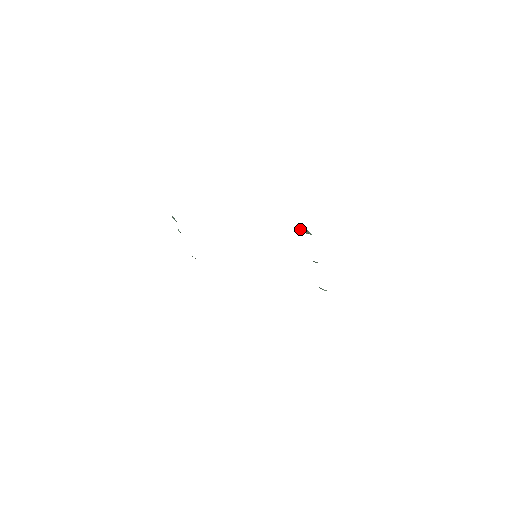
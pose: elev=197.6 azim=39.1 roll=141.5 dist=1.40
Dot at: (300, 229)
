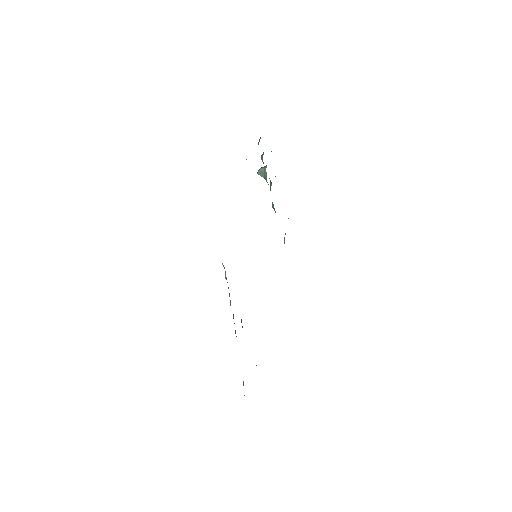
Dot at: occluded
